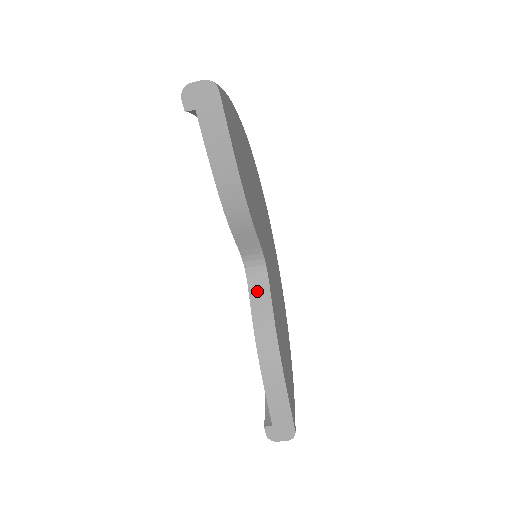
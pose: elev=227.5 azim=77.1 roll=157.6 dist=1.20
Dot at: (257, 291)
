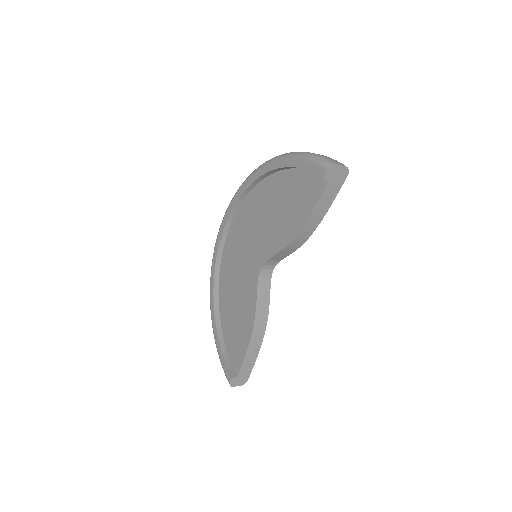
Dot at: (263, 287)
